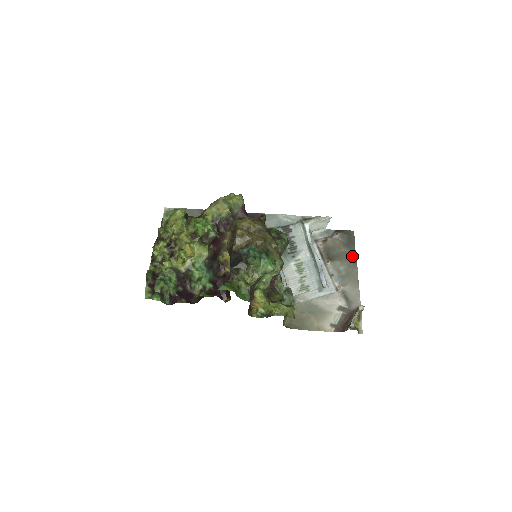
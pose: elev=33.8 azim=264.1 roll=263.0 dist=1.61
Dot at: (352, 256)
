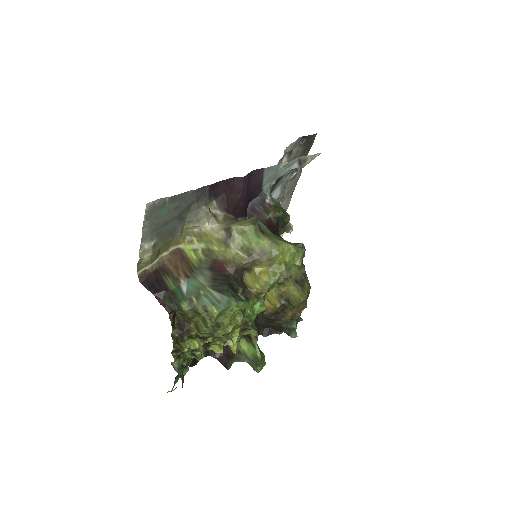
Dot at: occluded
